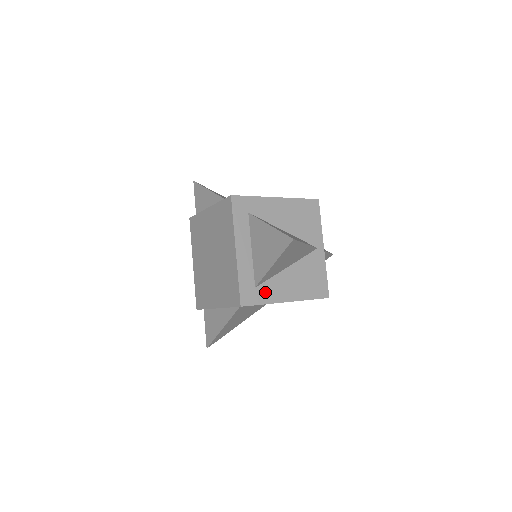
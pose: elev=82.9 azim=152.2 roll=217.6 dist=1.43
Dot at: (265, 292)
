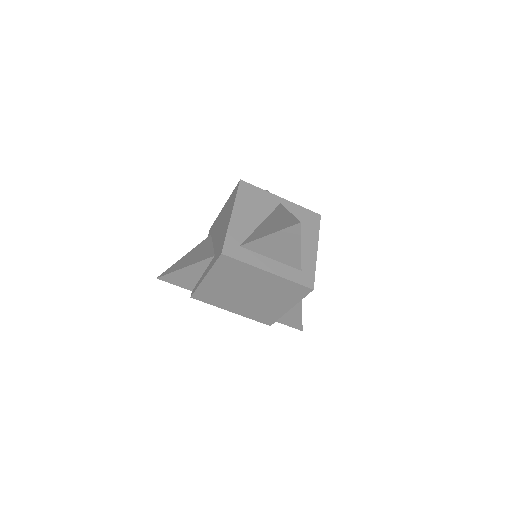
Dot at: (306, 264)
